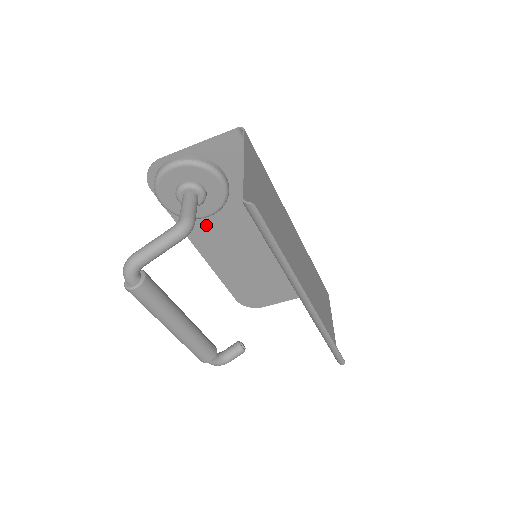
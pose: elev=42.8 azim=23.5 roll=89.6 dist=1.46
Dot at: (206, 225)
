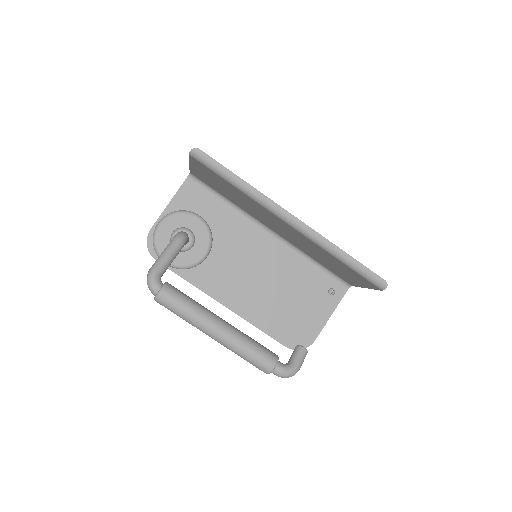
Dot at: (212, 271)
